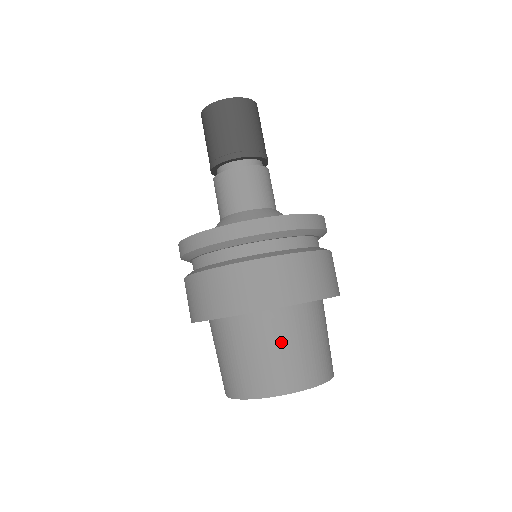
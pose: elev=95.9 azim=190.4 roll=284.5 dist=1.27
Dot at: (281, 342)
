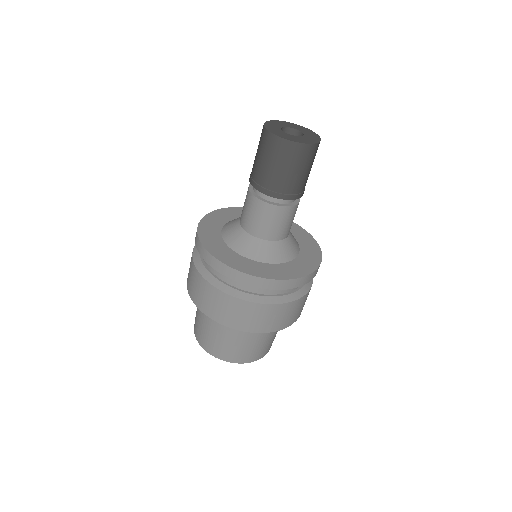
Dot at: (216, 330)
